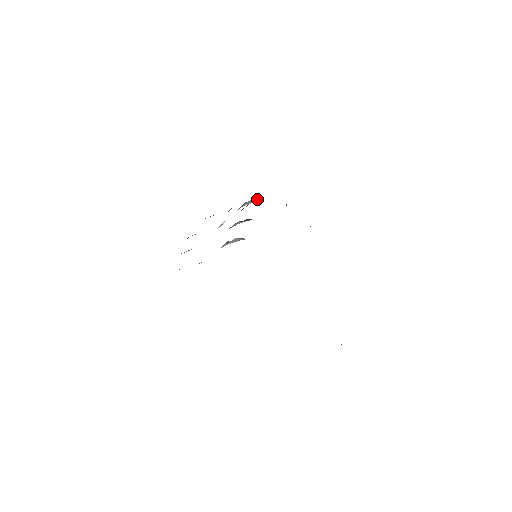
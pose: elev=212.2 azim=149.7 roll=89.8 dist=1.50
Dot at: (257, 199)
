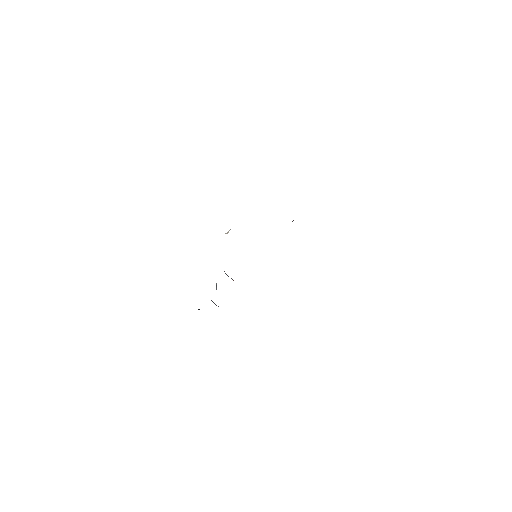
Dot at: occluded
